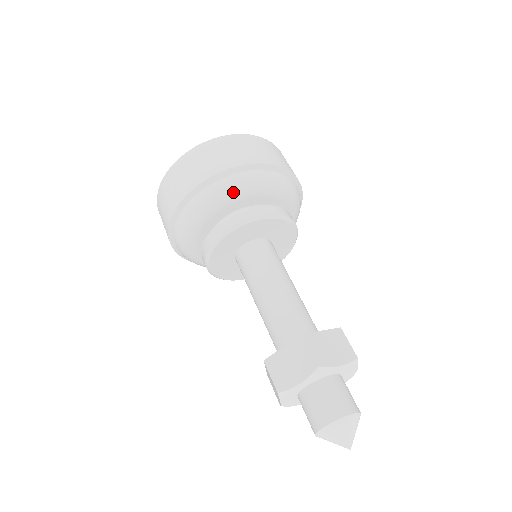
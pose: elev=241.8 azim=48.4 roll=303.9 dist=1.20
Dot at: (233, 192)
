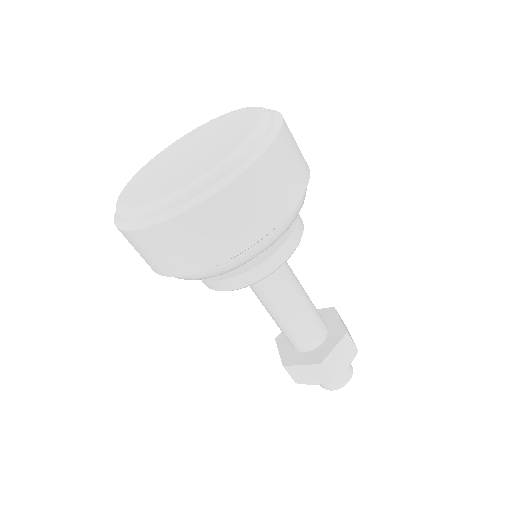
Dot at: occluded
